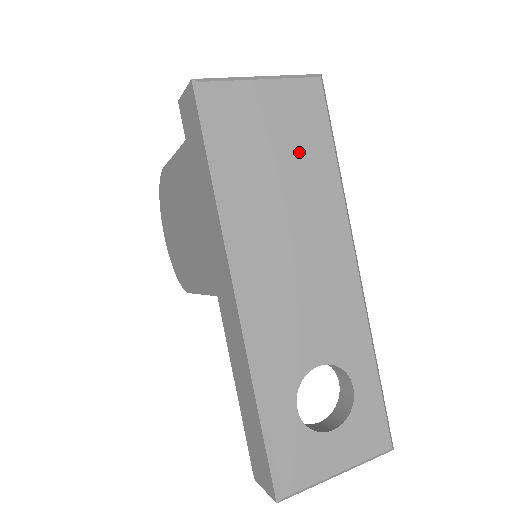
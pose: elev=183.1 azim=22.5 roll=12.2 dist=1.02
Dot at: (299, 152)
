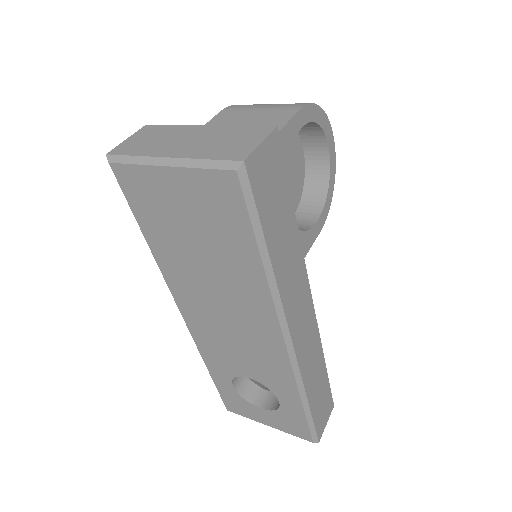
Dot at: (217, 242)
